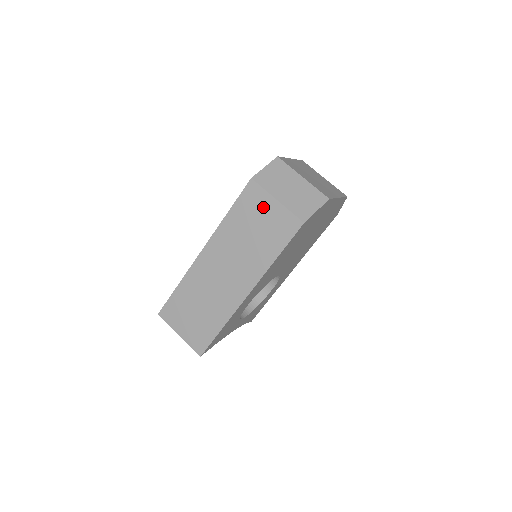
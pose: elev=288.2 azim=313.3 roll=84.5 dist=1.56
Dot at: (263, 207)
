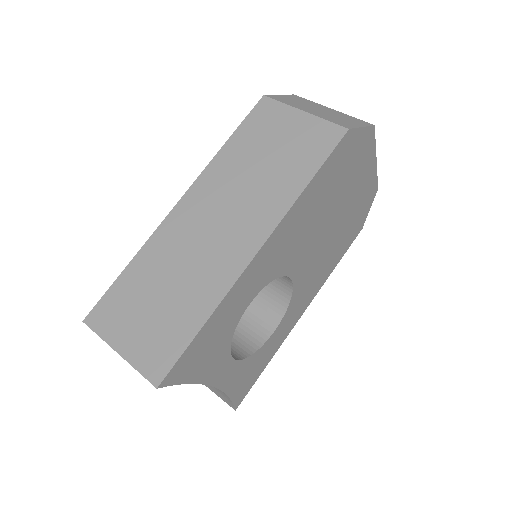
Dot at: (282, 123)
